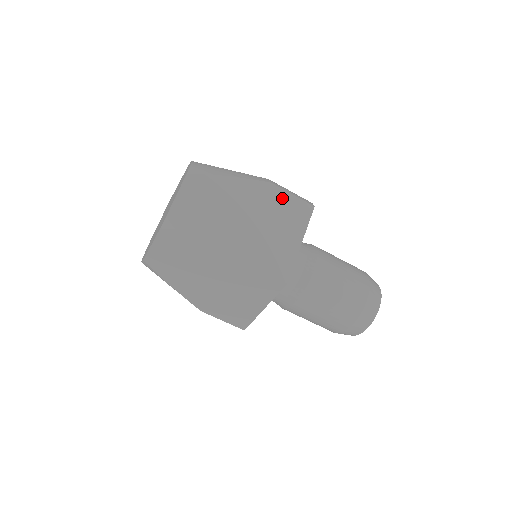
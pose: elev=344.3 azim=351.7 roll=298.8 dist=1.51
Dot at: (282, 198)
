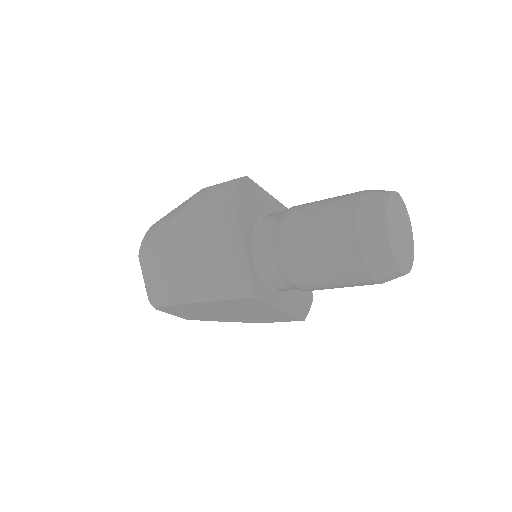
Dot at: (203, 214)
